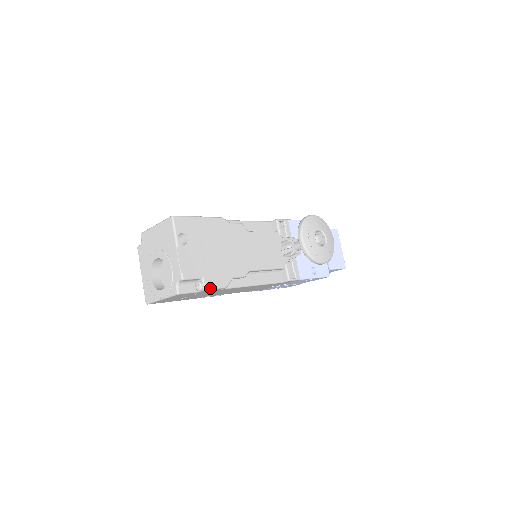
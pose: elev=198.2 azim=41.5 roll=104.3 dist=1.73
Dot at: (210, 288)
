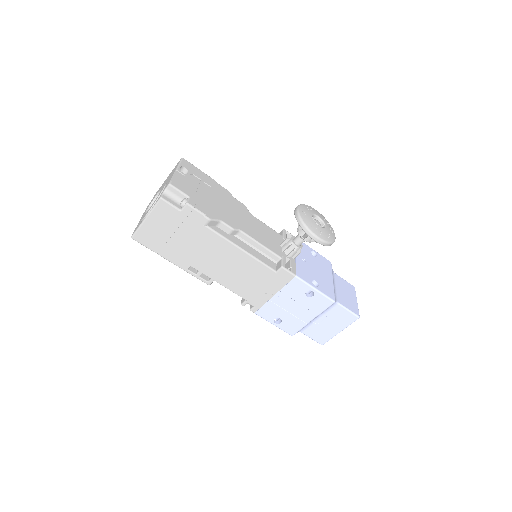
Dot at: (193, 206)
